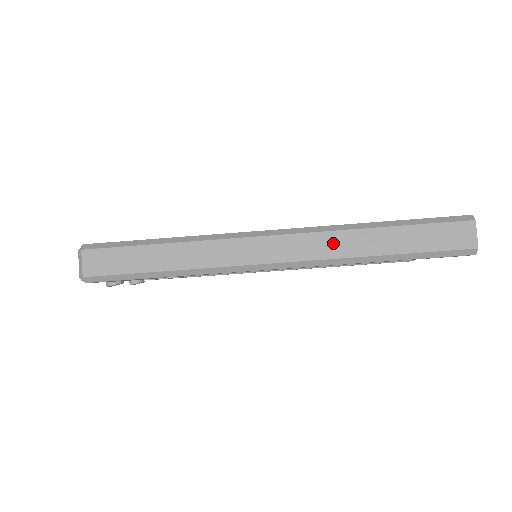
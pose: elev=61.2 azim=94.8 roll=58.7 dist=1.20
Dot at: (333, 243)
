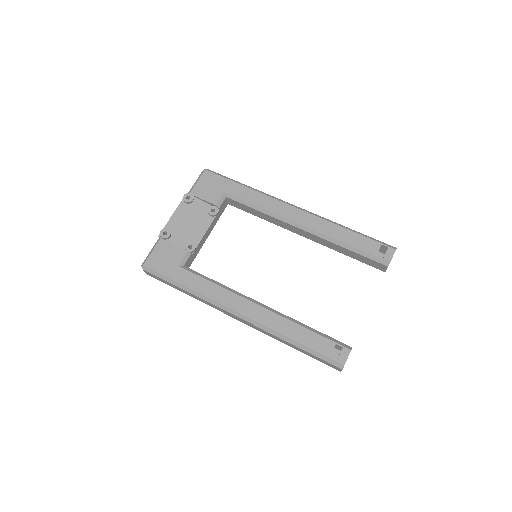
Dot at: occluded
